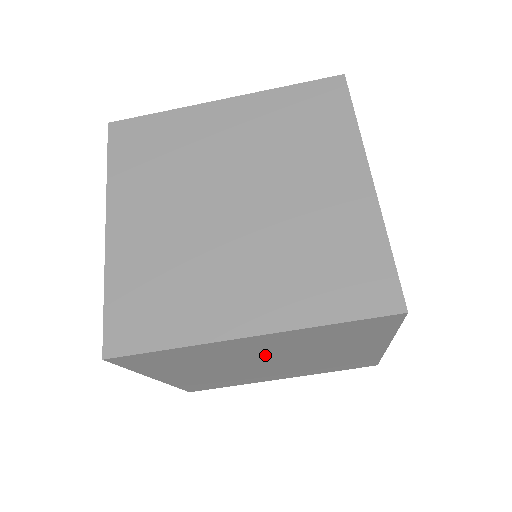
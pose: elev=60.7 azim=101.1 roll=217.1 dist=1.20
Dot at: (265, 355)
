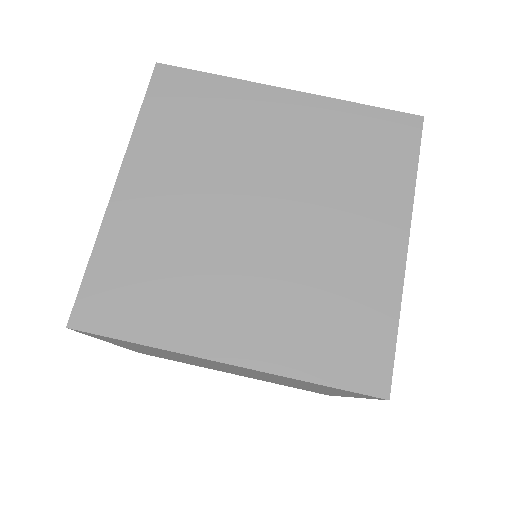
Dot at: (272, 168)
